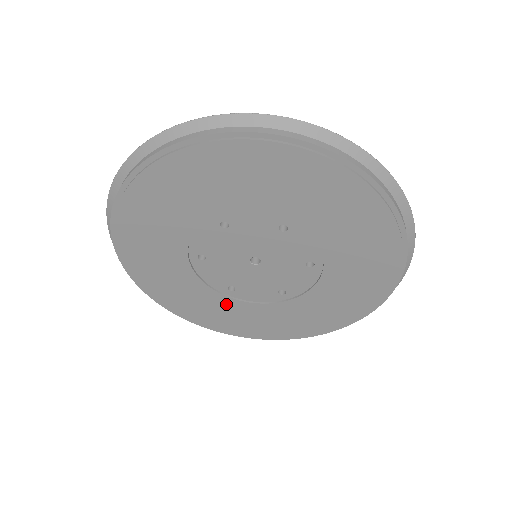
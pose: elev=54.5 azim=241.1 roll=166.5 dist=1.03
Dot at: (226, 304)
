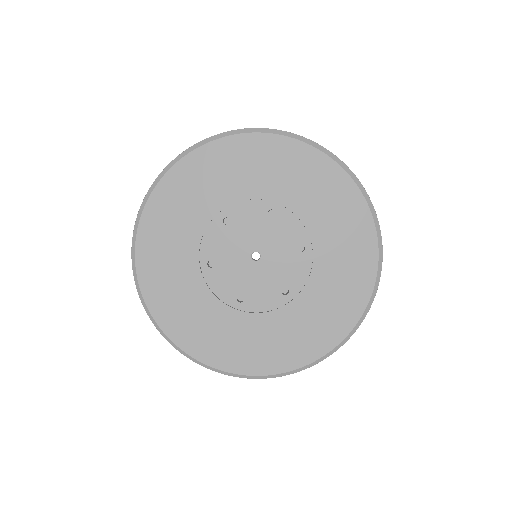
Dot at: (190, 273)
